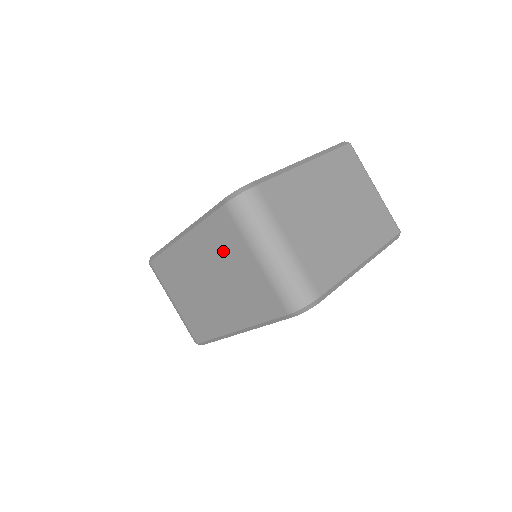
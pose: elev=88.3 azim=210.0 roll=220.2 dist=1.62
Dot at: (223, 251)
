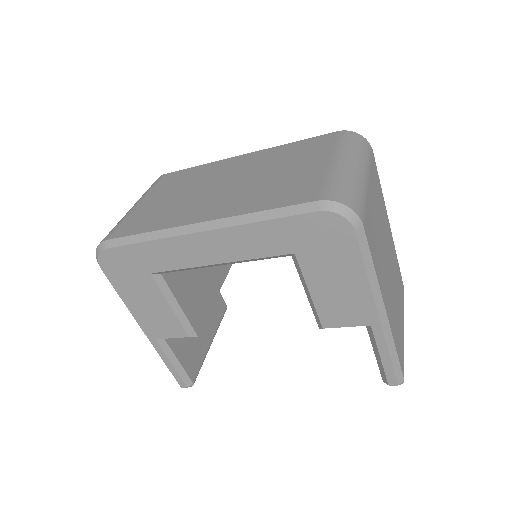
Dot at: (289, 159)
